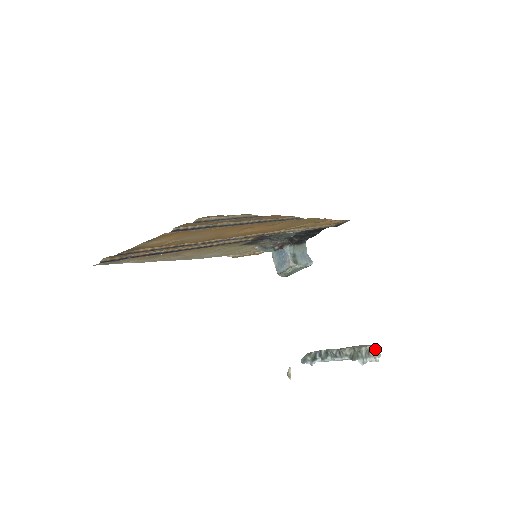
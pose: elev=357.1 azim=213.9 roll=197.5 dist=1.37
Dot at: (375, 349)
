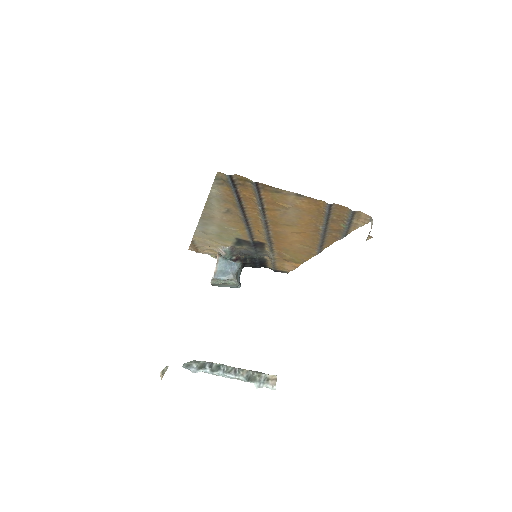
Dot at: (275, 379)
